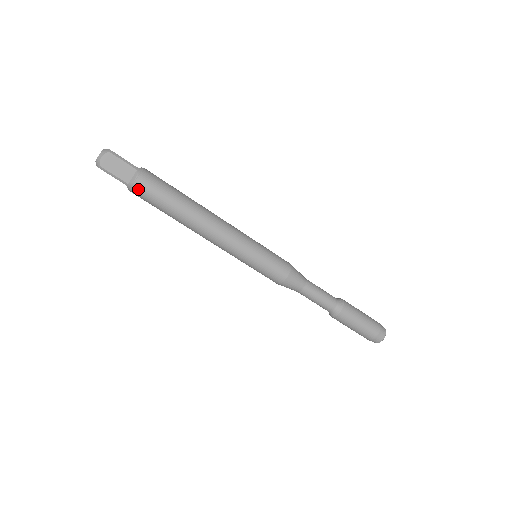
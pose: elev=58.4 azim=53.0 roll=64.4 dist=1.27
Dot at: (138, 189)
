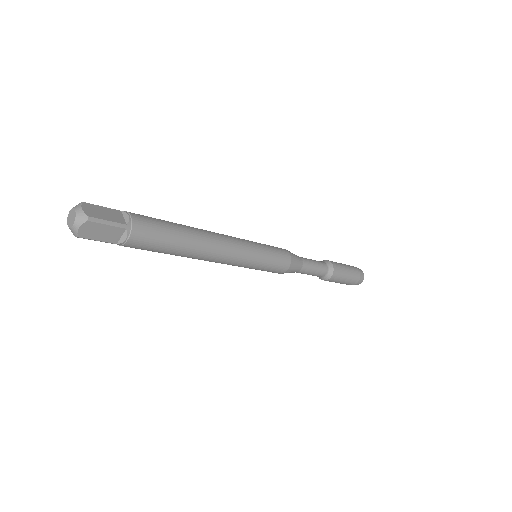
Dot at: (130, 246)
